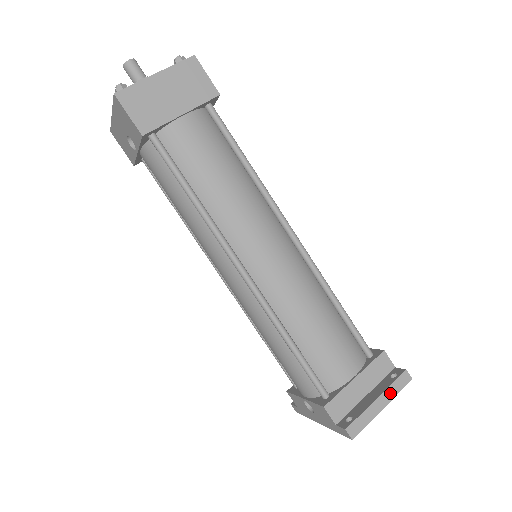
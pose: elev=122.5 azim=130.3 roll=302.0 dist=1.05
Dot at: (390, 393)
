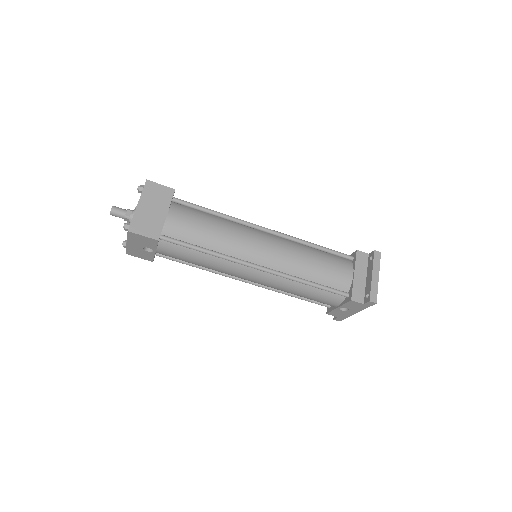
Dot at: (376, 268)
